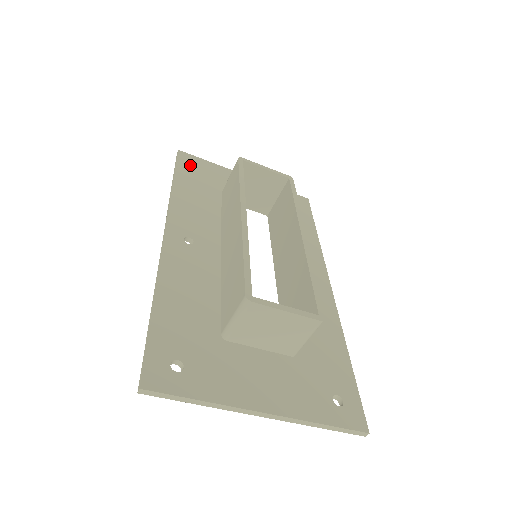
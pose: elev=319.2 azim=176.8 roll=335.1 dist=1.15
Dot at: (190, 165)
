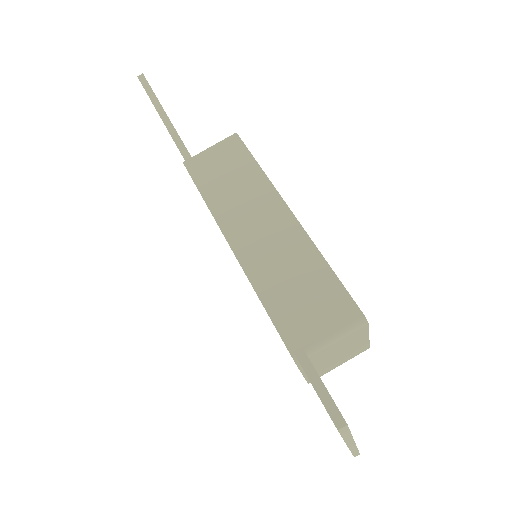
Dot at: occluded
